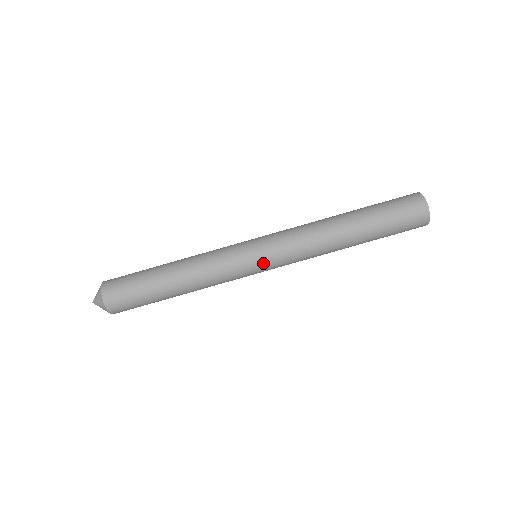
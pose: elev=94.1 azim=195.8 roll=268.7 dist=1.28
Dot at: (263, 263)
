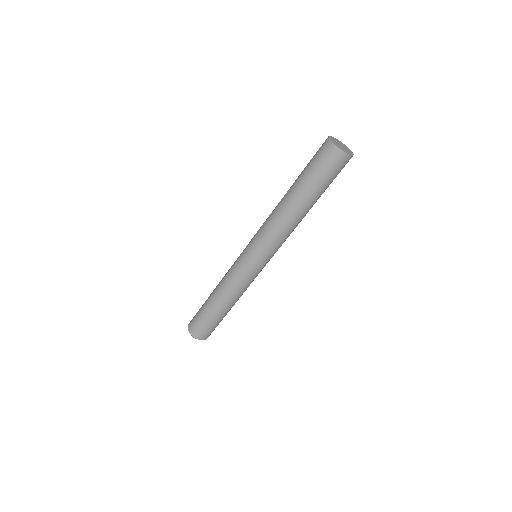
Dot at: (262, 263)
